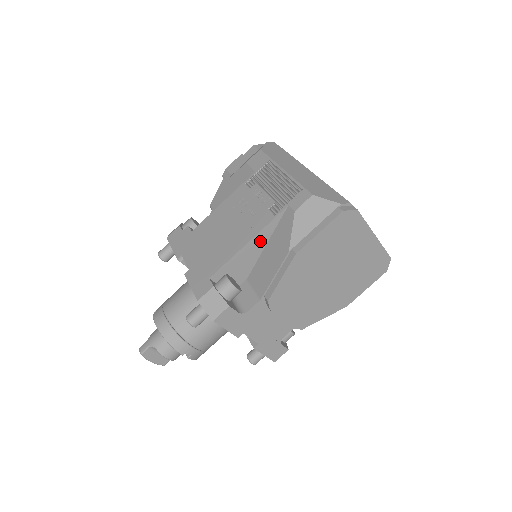
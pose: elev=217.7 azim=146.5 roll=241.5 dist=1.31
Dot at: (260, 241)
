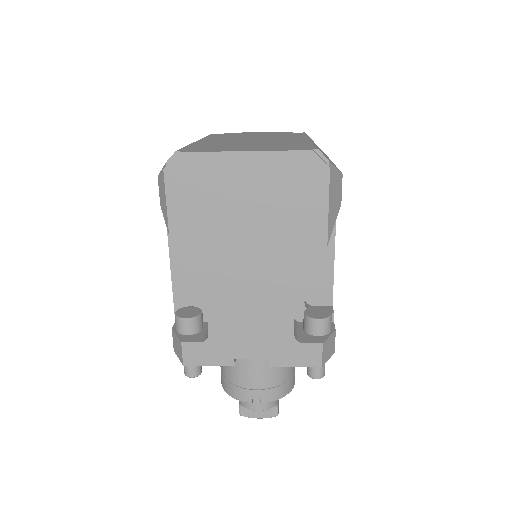
Dot at: occluded
